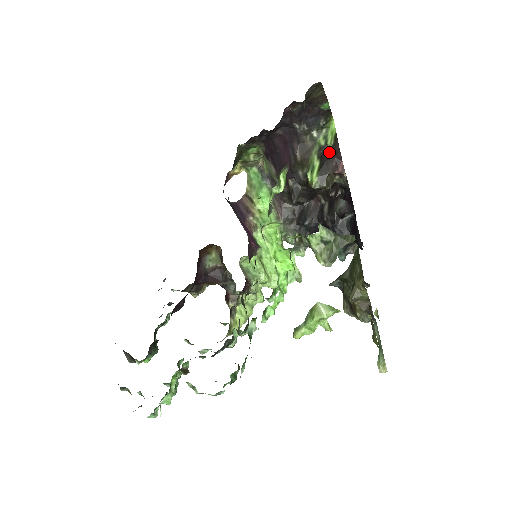
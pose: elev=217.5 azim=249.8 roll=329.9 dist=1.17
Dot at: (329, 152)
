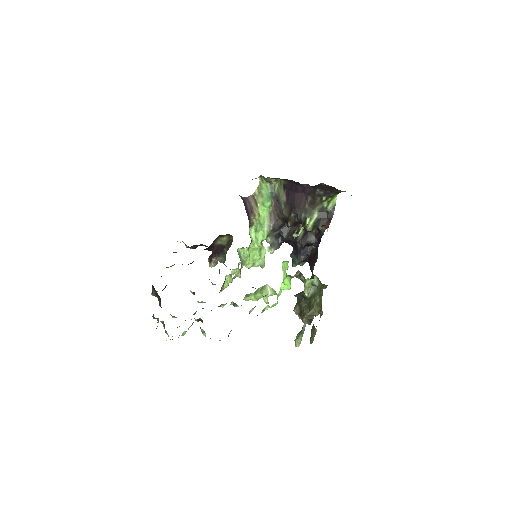
Dot at: (326, 213)
